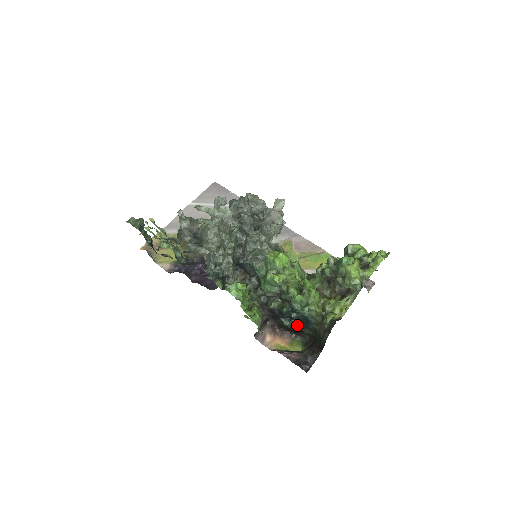
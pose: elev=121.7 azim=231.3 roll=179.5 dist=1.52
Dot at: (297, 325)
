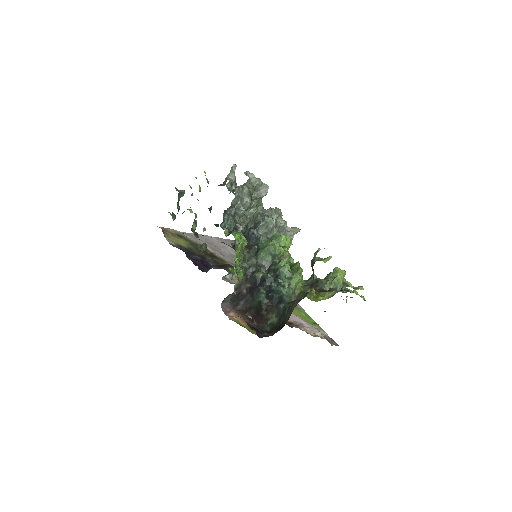
Dot at: (269, 302)
